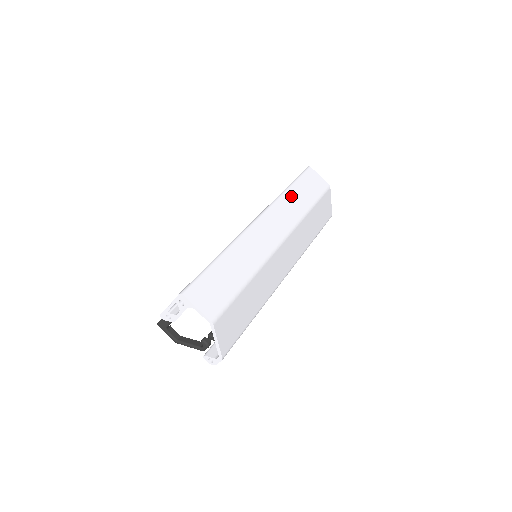
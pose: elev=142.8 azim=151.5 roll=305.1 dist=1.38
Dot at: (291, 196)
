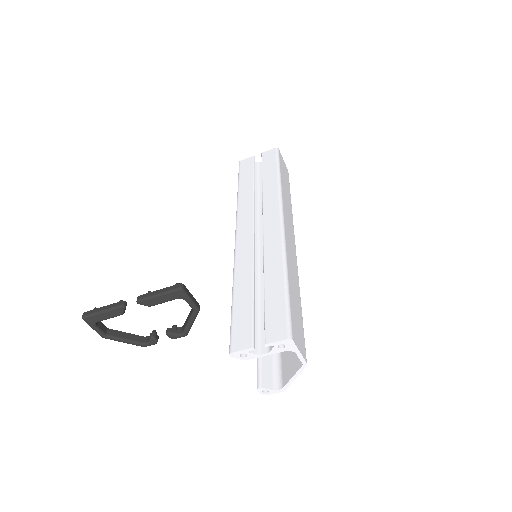
Dot at: (284, 189)
